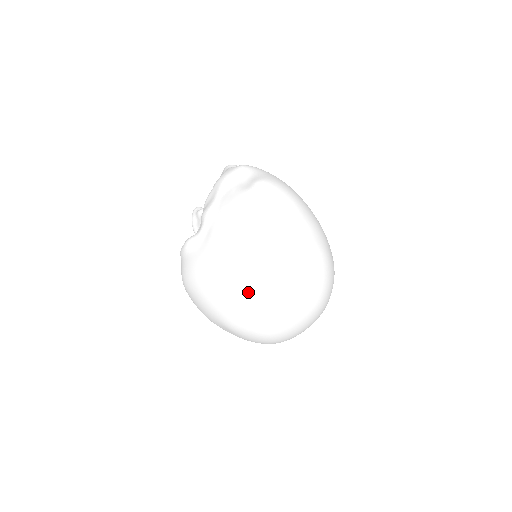
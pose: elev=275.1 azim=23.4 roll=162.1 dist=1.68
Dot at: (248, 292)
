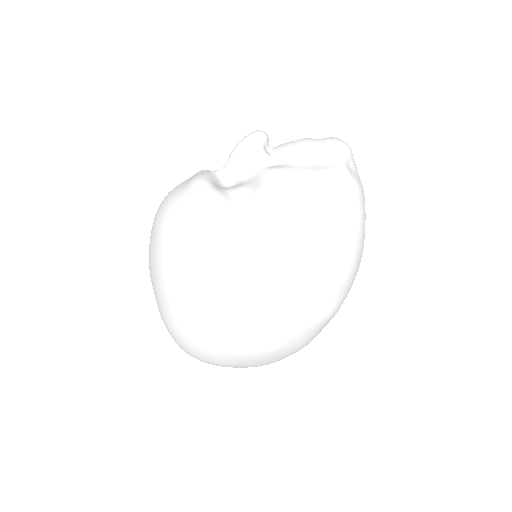
Dot at: (216, 337)
